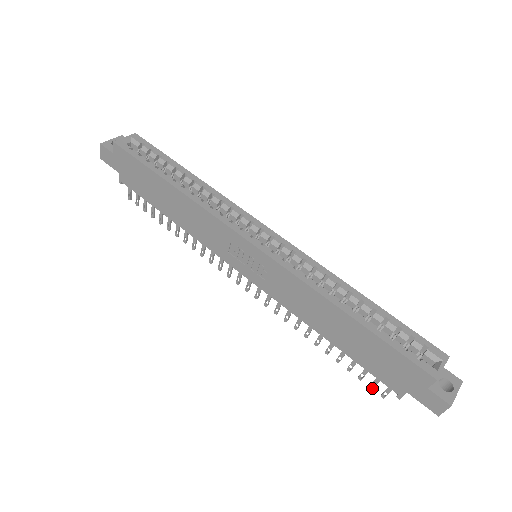
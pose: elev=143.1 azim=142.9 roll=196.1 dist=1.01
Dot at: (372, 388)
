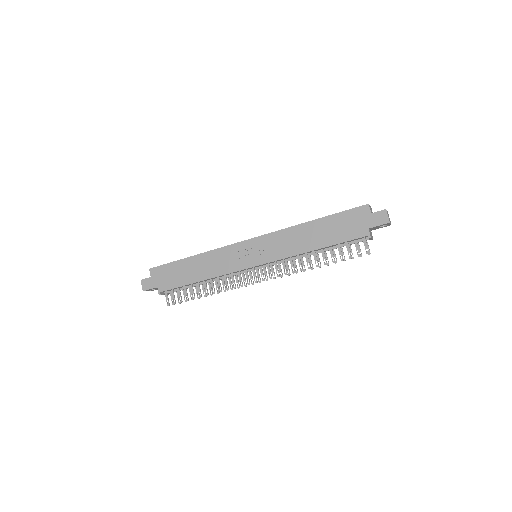
Dot at: (359, 255)
